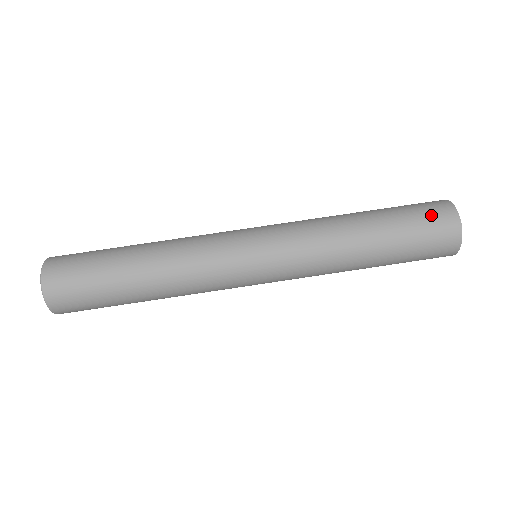
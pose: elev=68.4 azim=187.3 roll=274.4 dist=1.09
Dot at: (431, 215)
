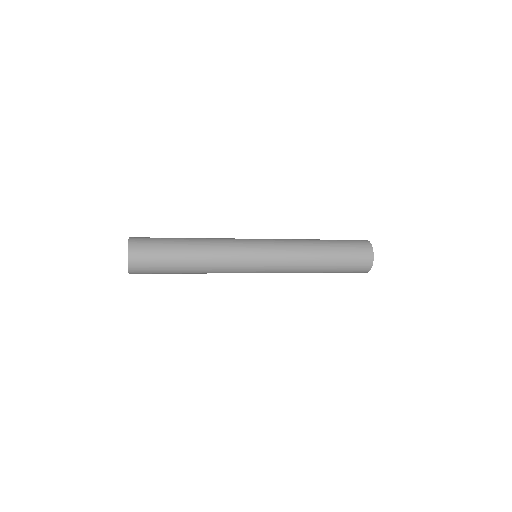
Dot at: (355, 241)
